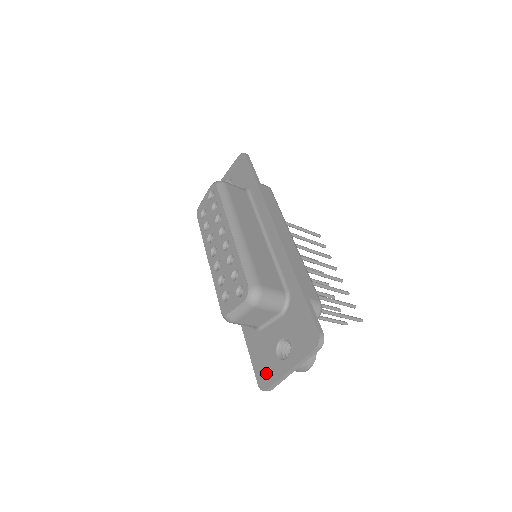
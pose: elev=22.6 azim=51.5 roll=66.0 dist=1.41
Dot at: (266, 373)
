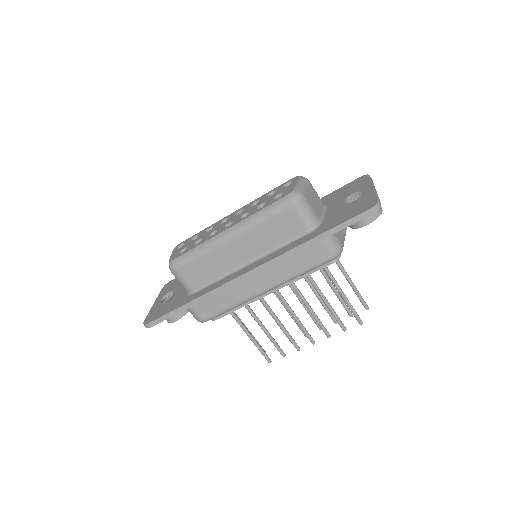
Dot at: (363, 204)
